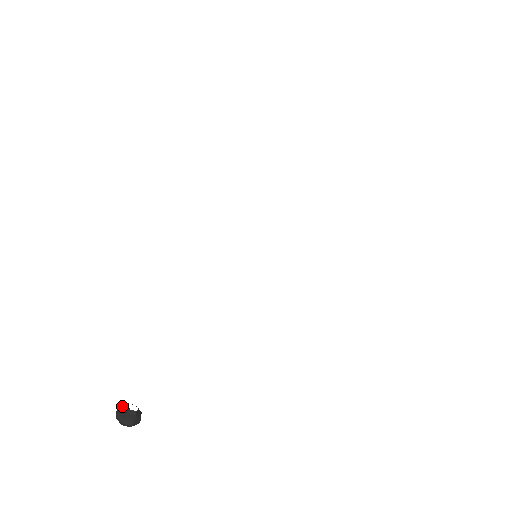
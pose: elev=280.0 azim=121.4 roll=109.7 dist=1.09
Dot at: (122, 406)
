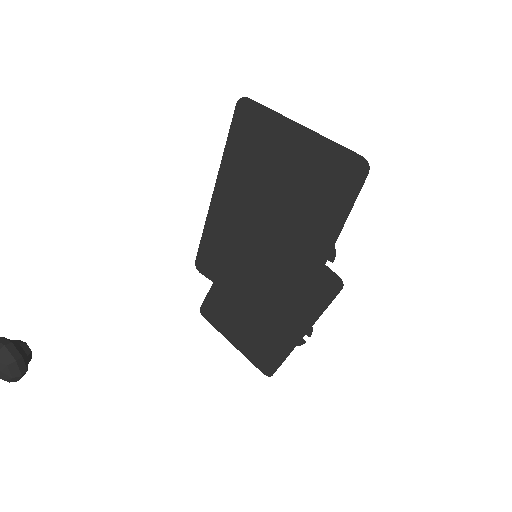
Dot at: occluded
